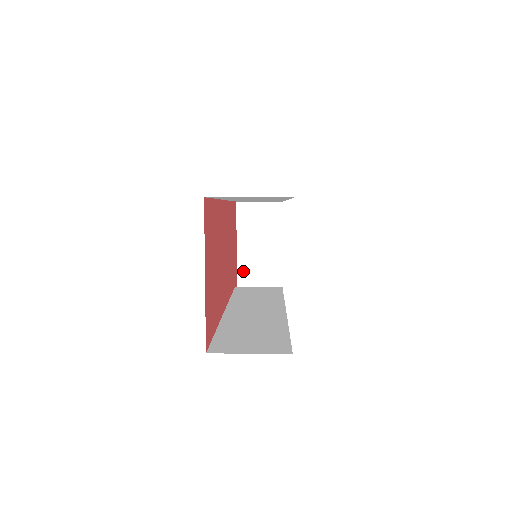
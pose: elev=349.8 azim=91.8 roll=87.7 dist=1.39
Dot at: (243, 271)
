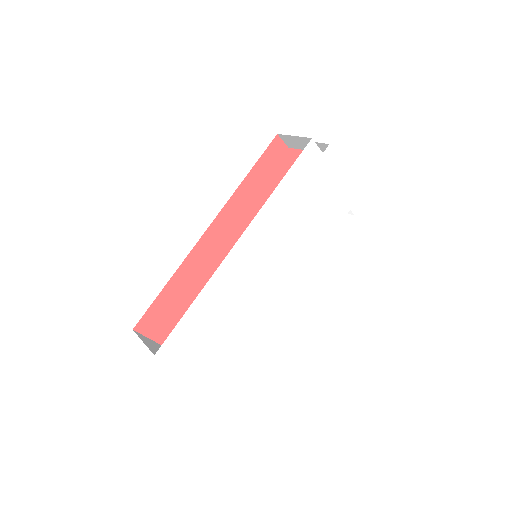
Dot at: occluded
